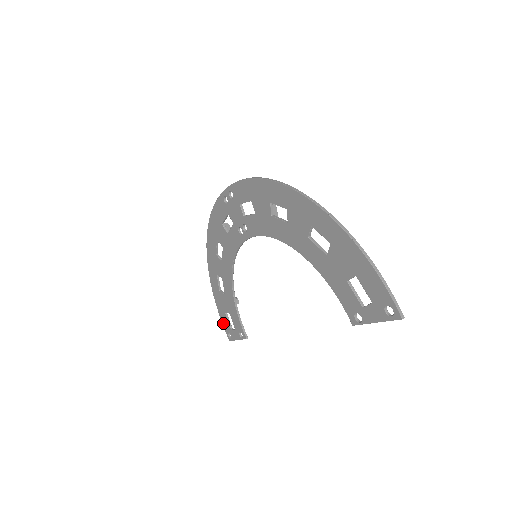
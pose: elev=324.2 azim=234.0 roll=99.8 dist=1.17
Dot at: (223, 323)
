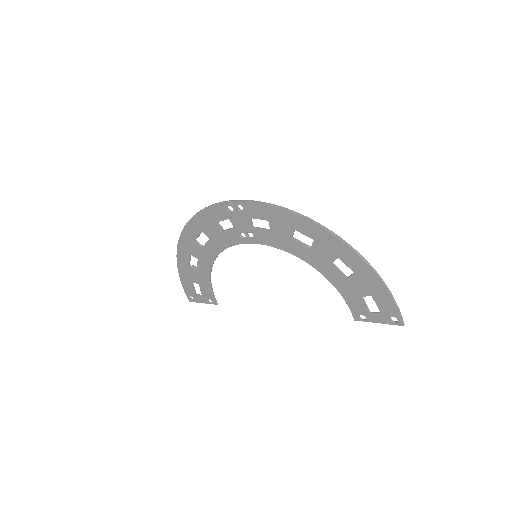
Dot at: (185, 288)
